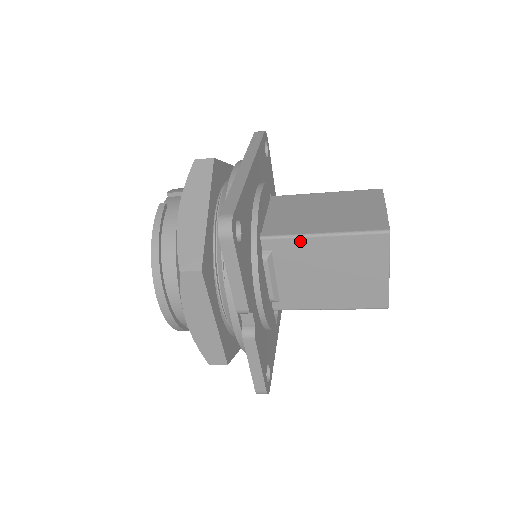
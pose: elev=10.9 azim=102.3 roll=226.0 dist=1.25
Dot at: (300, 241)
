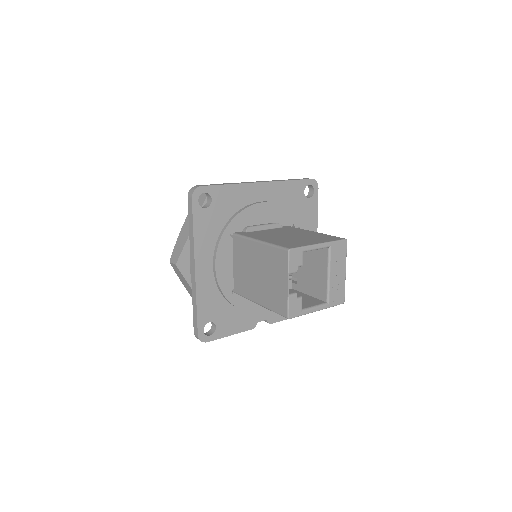
Dot at: occluded
